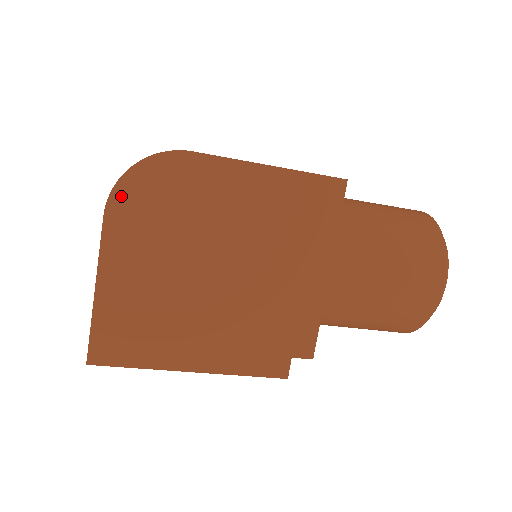
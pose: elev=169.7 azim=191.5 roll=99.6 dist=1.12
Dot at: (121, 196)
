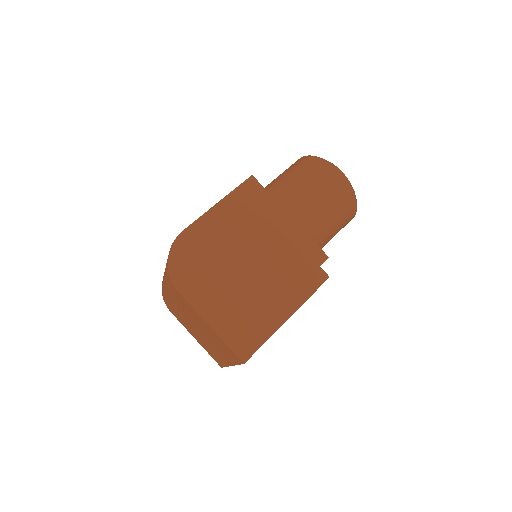
Dot at: (177, 278)
